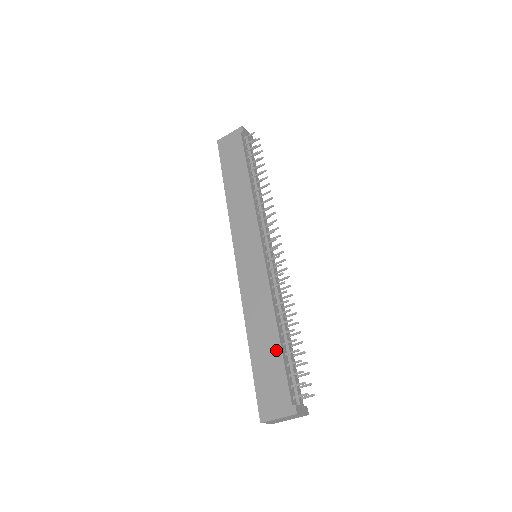
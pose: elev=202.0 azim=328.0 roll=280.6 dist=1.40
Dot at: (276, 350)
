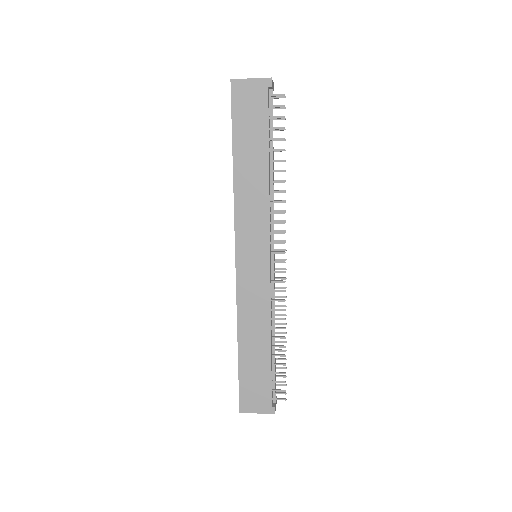
Dot at: (266, 362)
